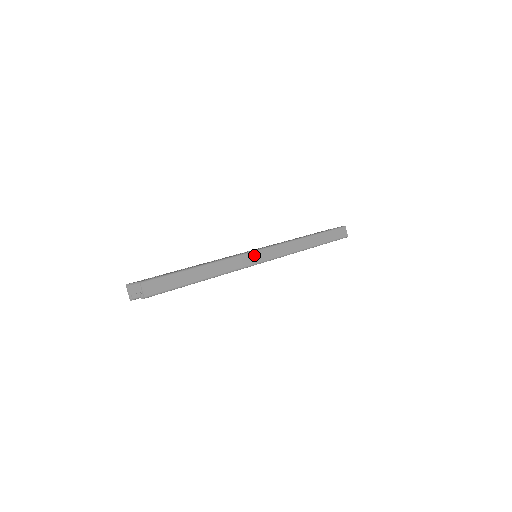
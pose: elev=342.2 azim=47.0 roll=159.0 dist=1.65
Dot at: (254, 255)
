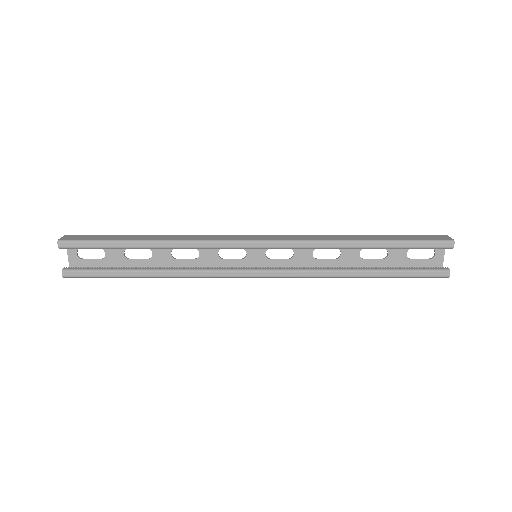
Dot at: (236, 237)
